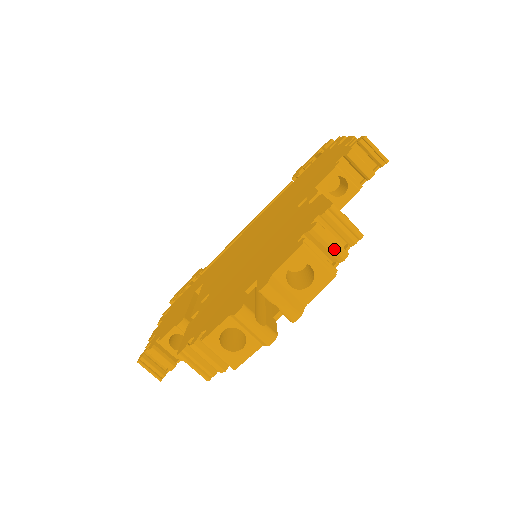
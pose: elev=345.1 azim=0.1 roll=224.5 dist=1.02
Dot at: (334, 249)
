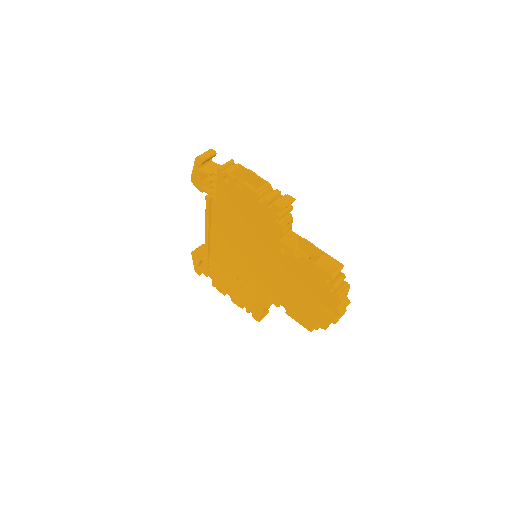
Dot at: occluded
